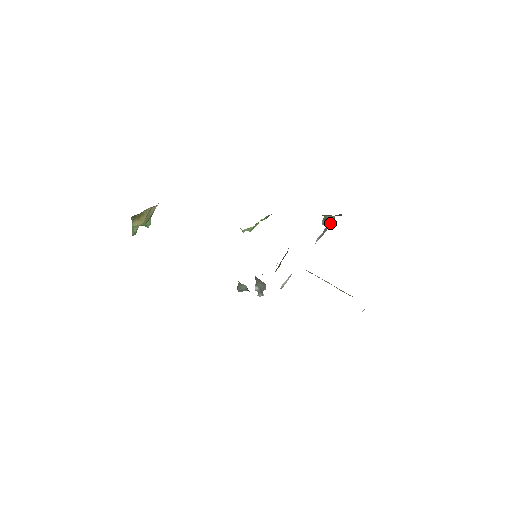
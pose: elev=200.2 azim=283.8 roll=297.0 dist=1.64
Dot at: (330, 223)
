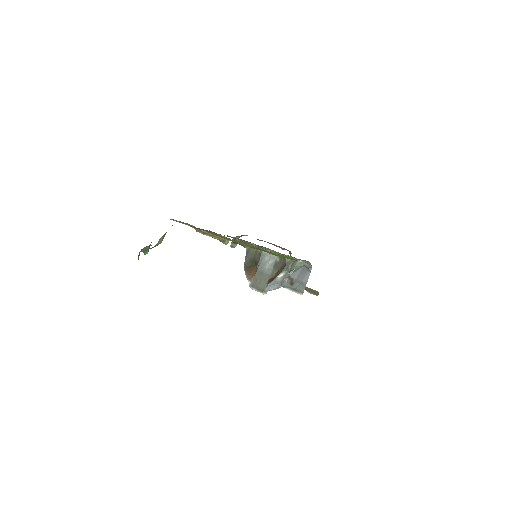
Dot at: occluded
